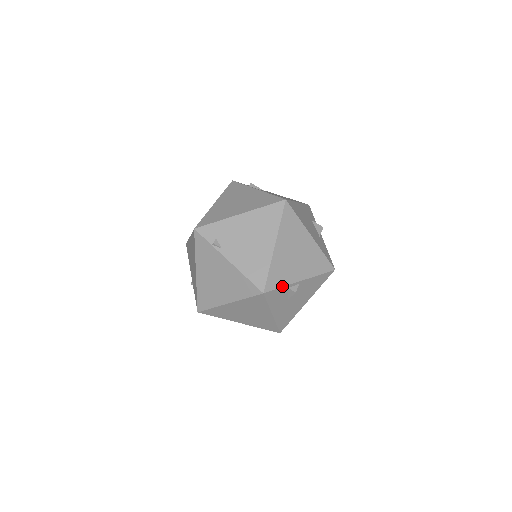
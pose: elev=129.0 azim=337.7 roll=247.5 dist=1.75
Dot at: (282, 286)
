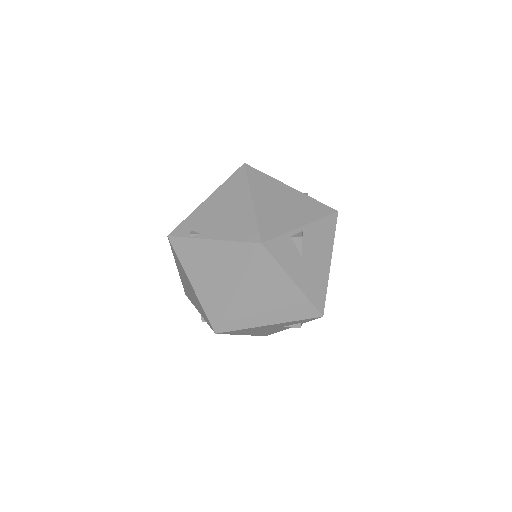
Dot at: (281, 234)
